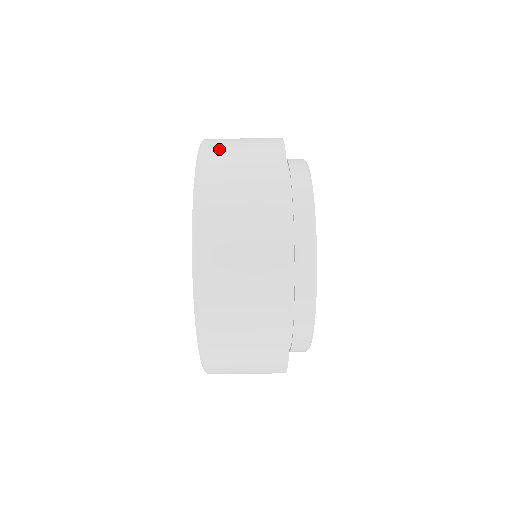
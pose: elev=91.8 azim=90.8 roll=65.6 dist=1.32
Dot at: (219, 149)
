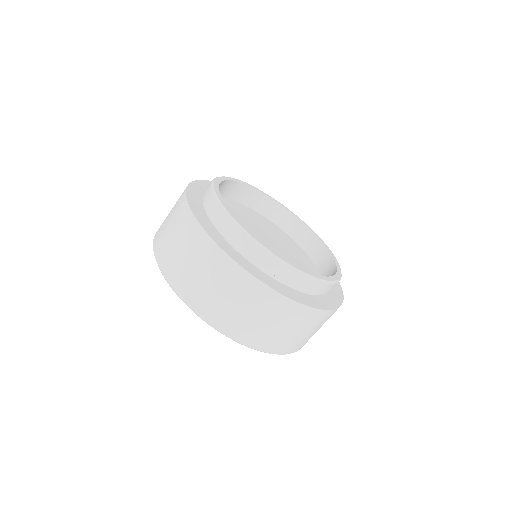
Dot at: occluded
